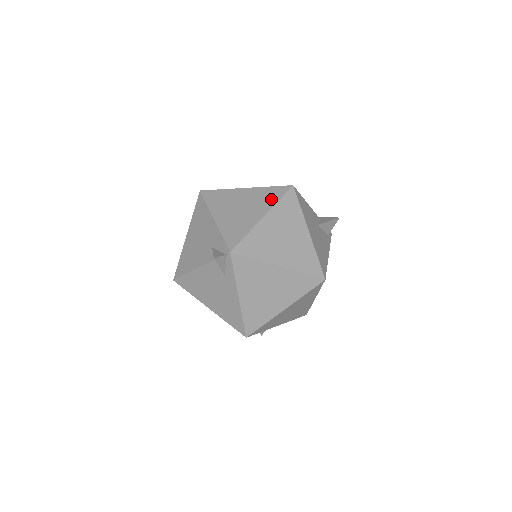
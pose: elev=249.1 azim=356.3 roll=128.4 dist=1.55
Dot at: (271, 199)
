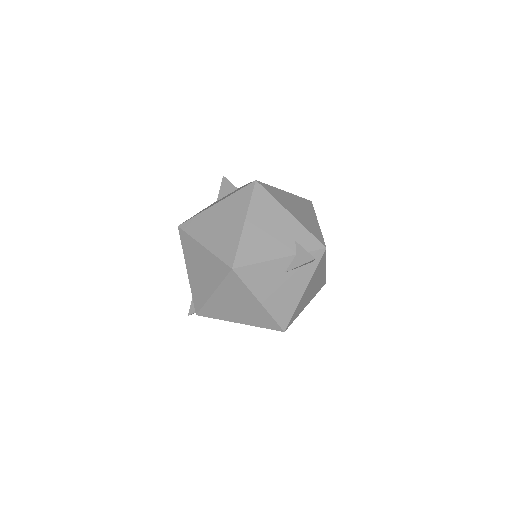
Dot at: (217, 276)
